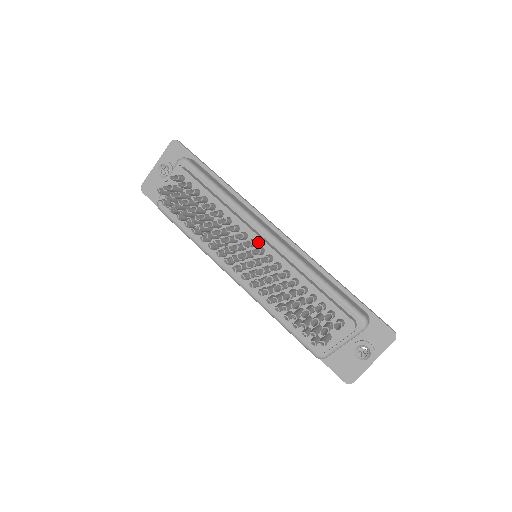
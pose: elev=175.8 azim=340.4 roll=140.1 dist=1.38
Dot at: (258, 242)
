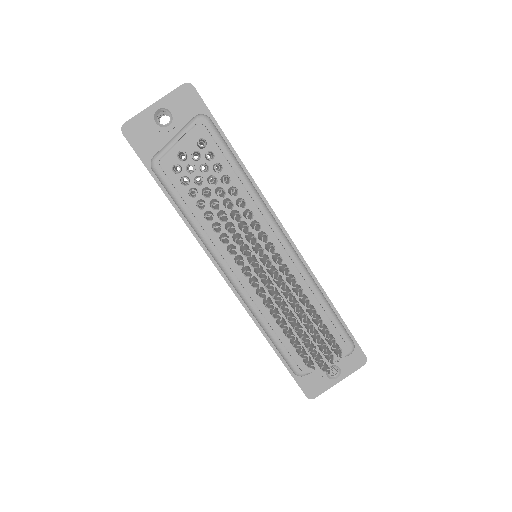
Dot at: (276, 247)
